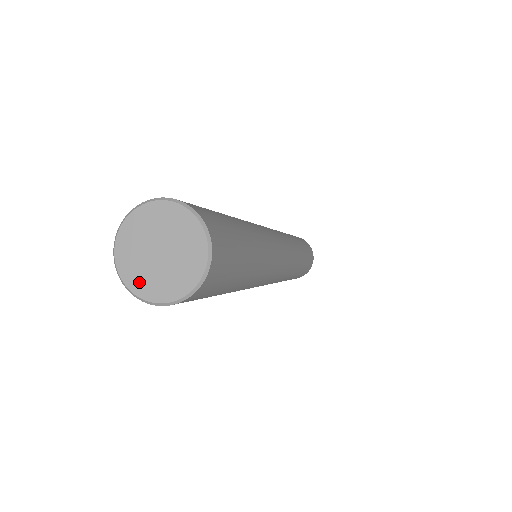
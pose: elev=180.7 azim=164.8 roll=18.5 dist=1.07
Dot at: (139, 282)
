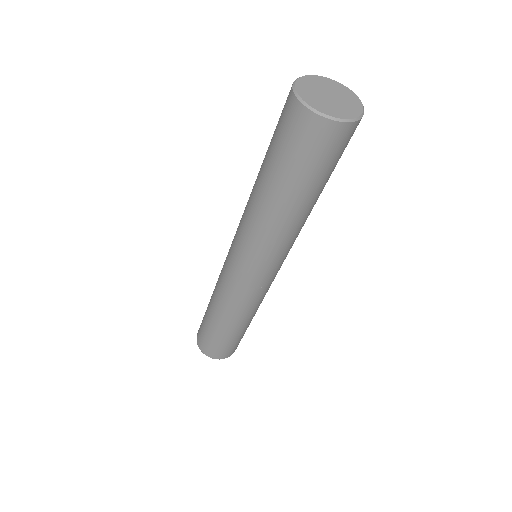
Dot at: (318, 105)
